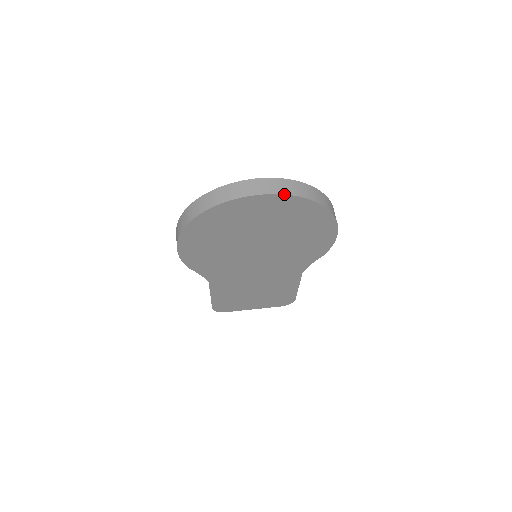
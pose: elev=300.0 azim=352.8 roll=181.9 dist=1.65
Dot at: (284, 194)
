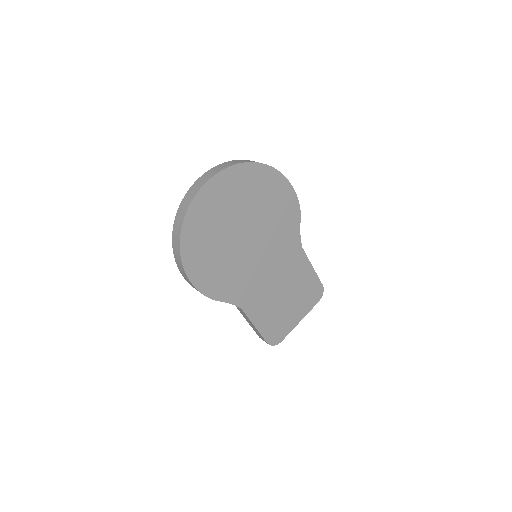
Dot at: (224, 169)
